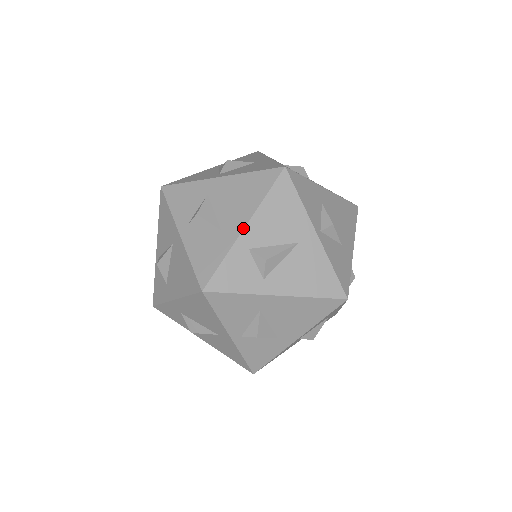
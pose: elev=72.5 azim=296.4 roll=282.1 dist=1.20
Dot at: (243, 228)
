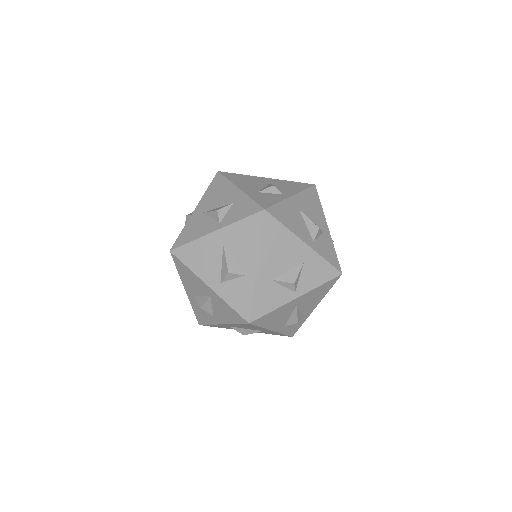
Dot at: (273, 331)
